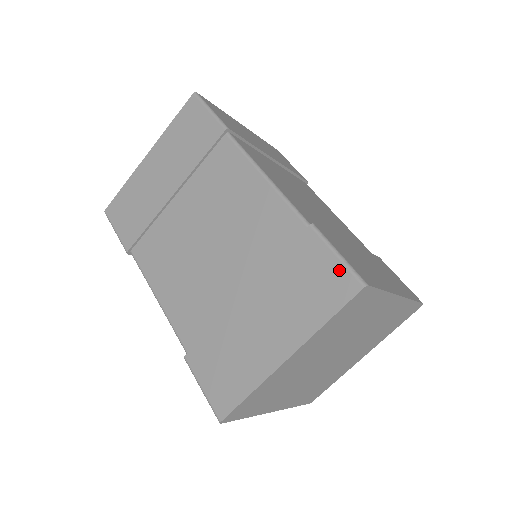
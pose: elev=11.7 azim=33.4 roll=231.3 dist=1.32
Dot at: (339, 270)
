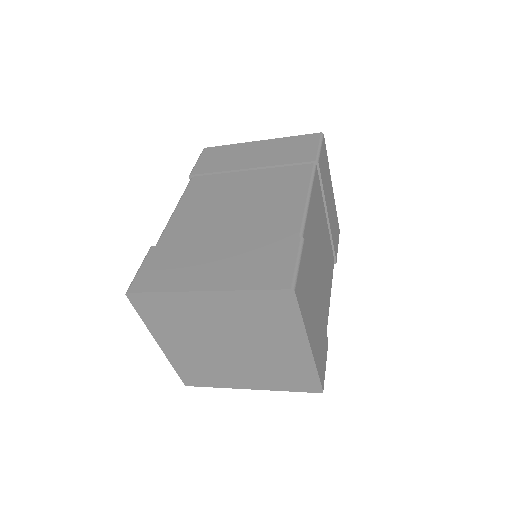
Dot at: (289, 270)
